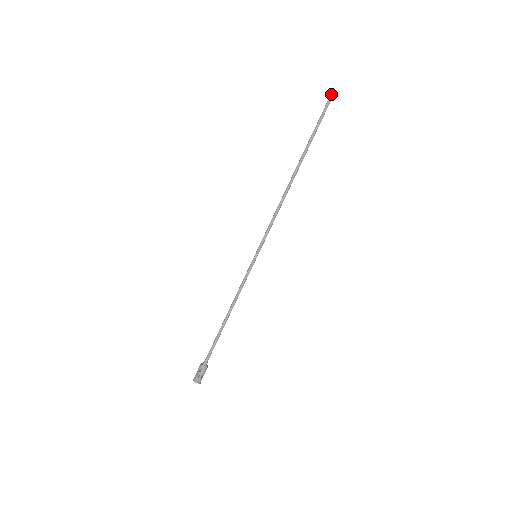
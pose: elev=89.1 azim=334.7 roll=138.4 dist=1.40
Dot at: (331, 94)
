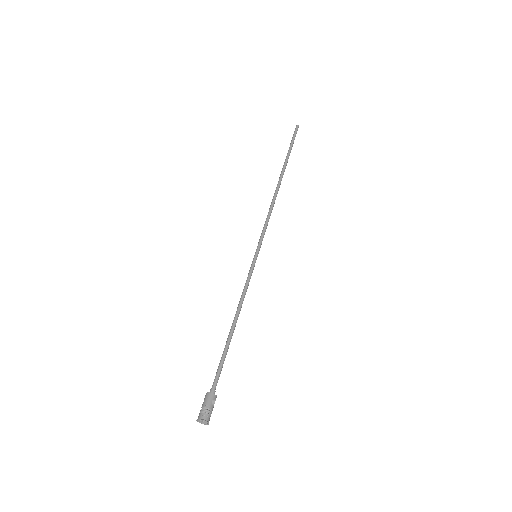
Dot at: (296, 126)
